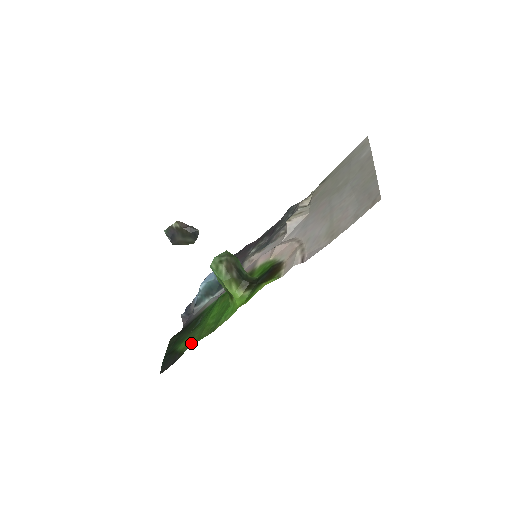
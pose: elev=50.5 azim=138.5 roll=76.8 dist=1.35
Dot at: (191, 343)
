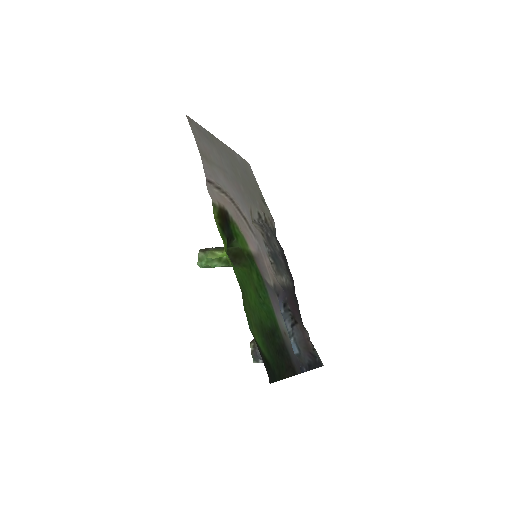
Dot at: (250, 324)
